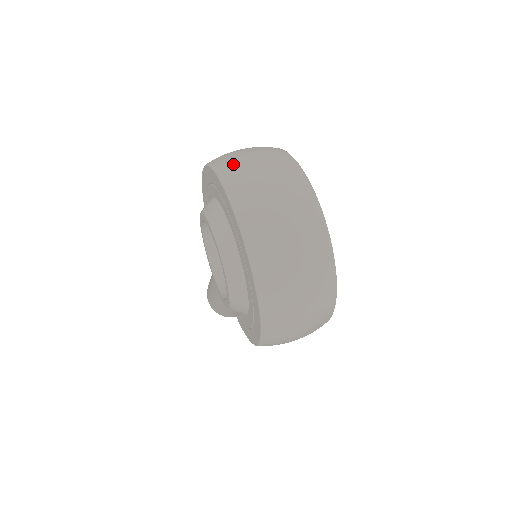
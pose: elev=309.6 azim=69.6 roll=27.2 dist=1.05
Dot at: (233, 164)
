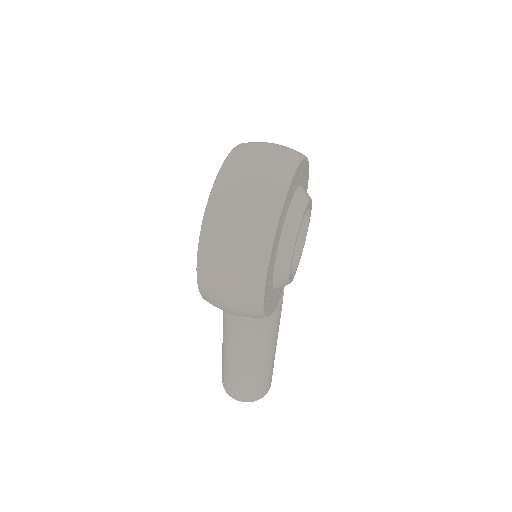
Dot at: occluded
